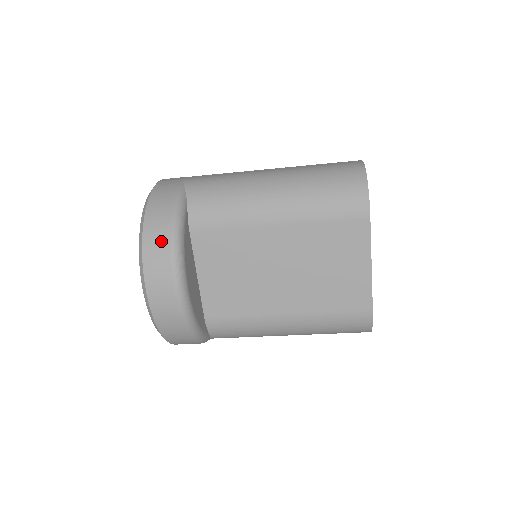
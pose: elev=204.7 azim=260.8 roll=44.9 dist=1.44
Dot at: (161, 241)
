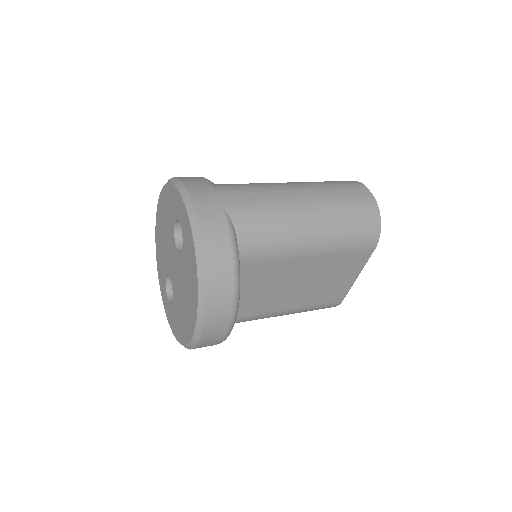
Dot at: (225, 289)
